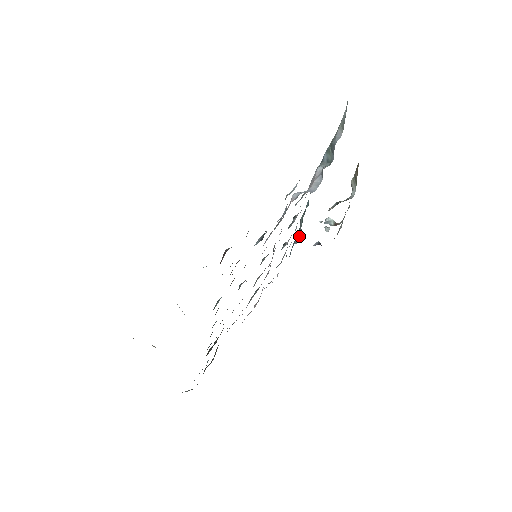
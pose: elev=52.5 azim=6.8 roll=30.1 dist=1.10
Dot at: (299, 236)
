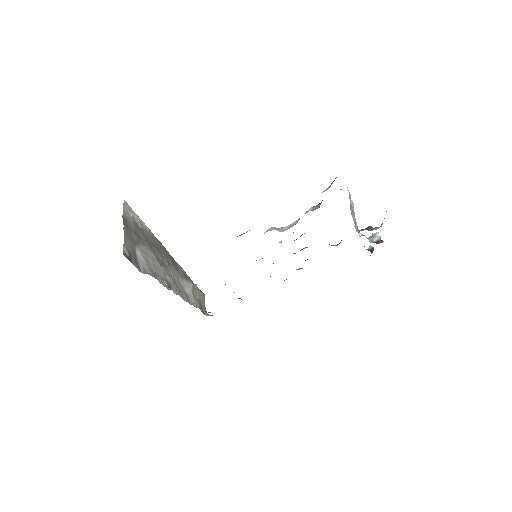
Dot at: occluded
